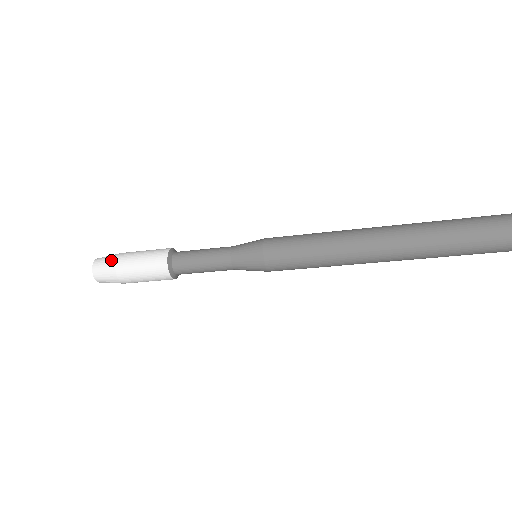
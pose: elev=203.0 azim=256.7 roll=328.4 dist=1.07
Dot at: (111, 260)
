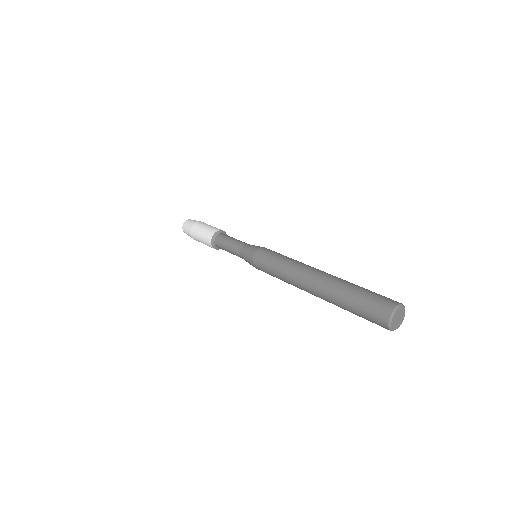
Dot at: (189, 228)
